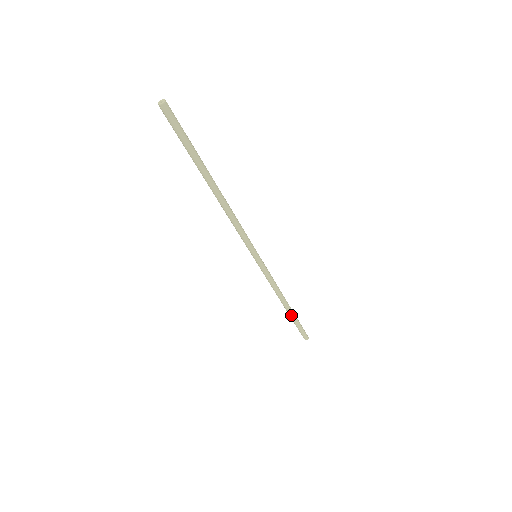
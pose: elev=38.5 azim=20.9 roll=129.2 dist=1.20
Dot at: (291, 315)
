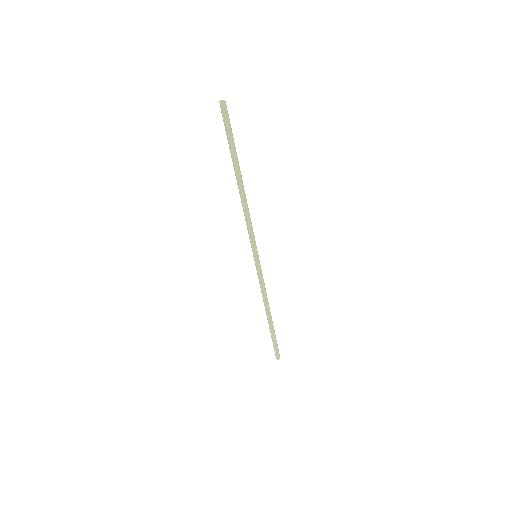
Dot at: (273, 326)
